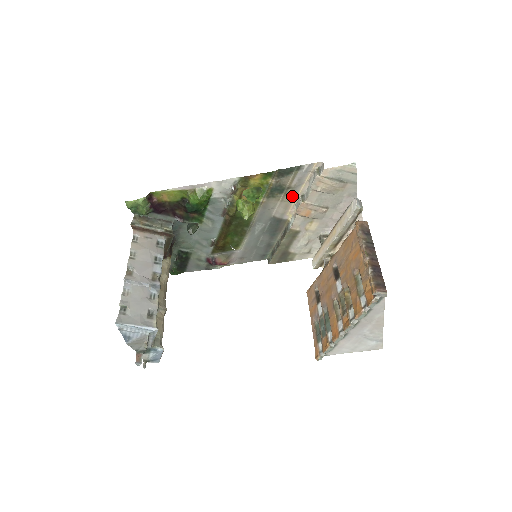
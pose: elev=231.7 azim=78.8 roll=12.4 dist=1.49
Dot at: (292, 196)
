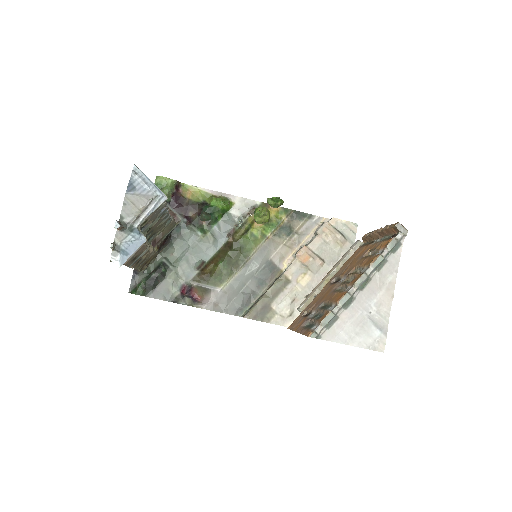
Dot at: (295, 244)
